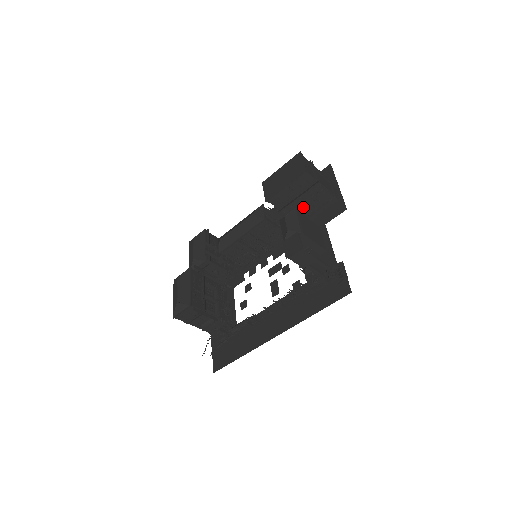
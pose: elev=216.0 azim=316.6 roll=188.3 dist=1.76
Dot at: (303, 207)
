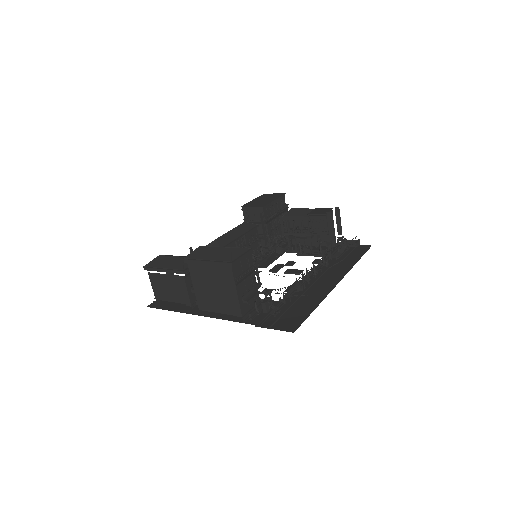
Dot at: (275, 231)
